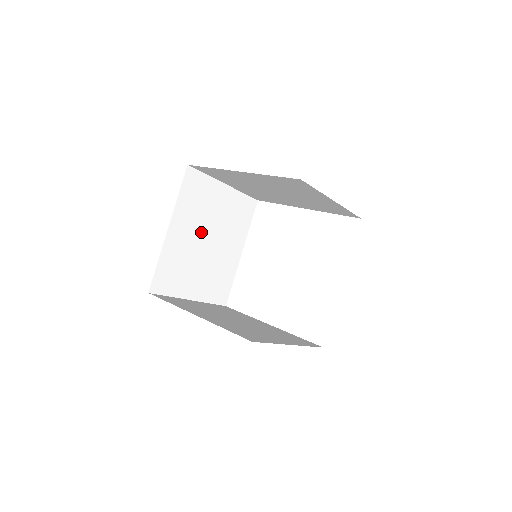
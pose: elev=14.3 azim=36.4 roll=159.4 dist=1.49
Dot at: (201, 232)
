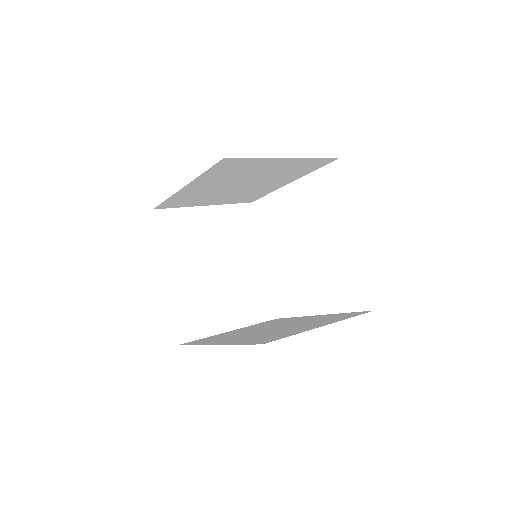
Dot at: (205, 262)
